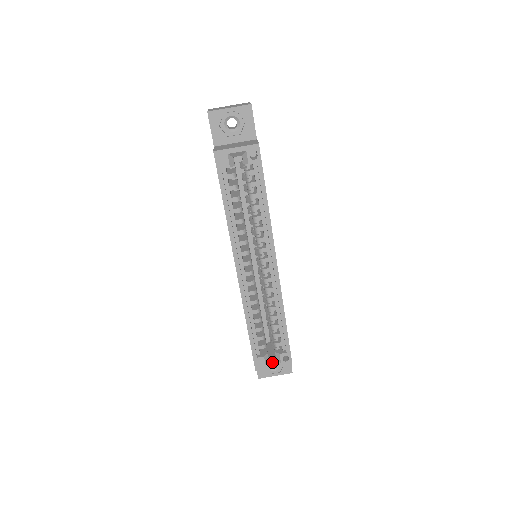
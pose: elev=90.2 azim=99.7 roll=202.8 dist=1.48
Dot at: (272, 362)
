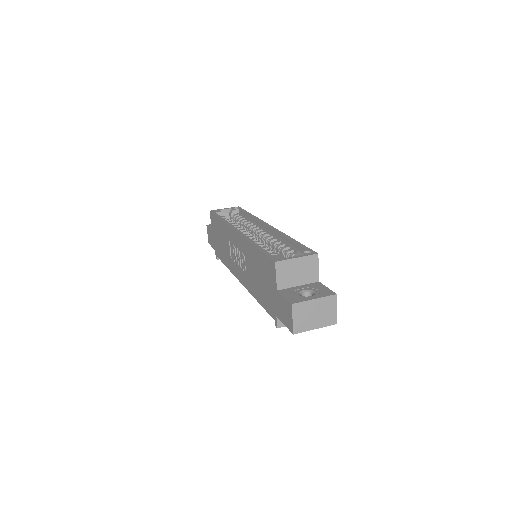
Dot at: occluded
